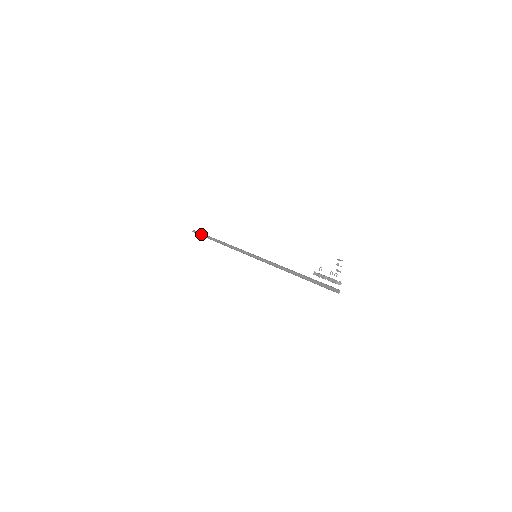
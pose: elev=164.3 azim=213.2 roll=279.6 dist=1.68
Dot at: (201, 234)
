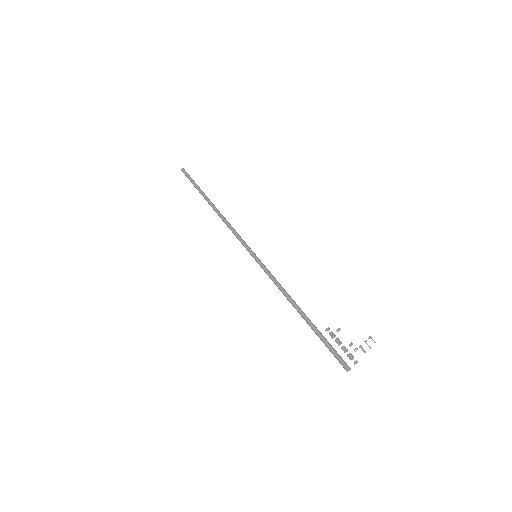
Dot at: (192, 180)
